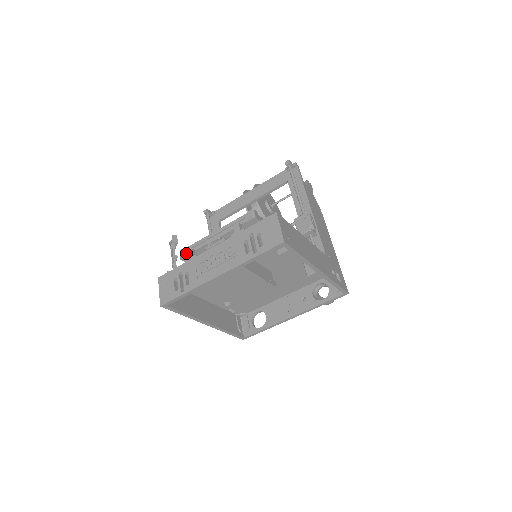
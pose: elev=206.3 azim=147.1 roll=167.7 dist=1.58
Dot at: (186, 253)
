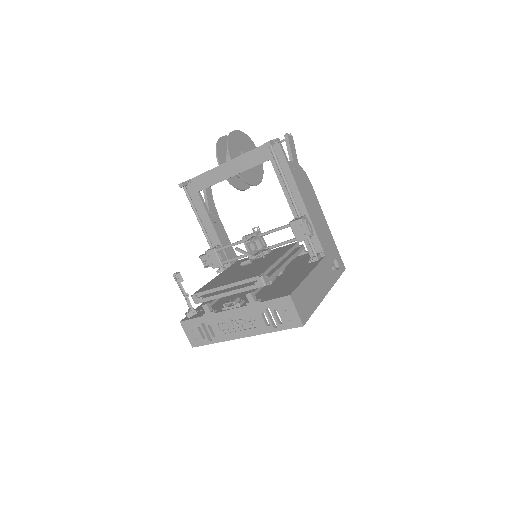
Dot at: (200, 301)
